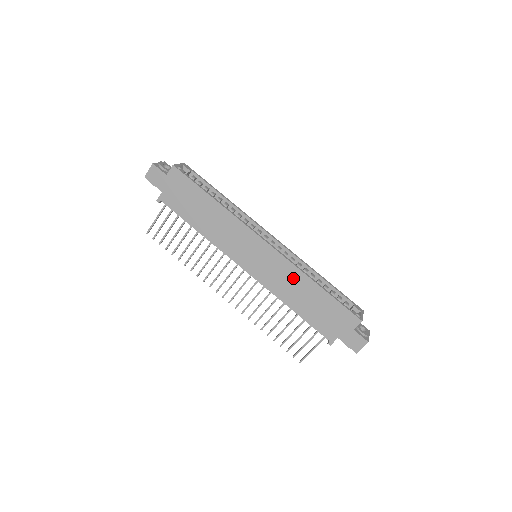
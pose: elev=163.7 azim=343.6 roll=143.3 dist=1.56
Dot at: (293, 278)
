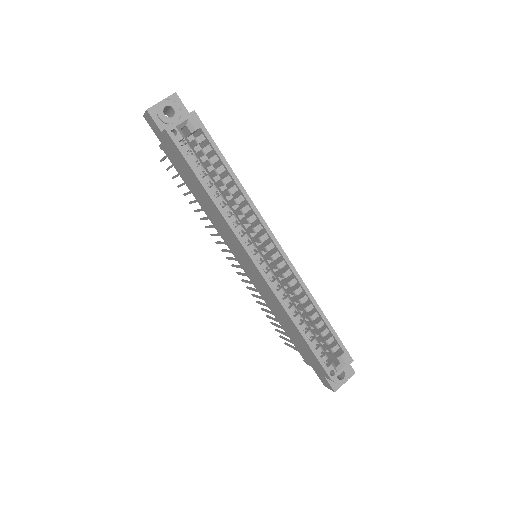
Dot at: (278, 307)
